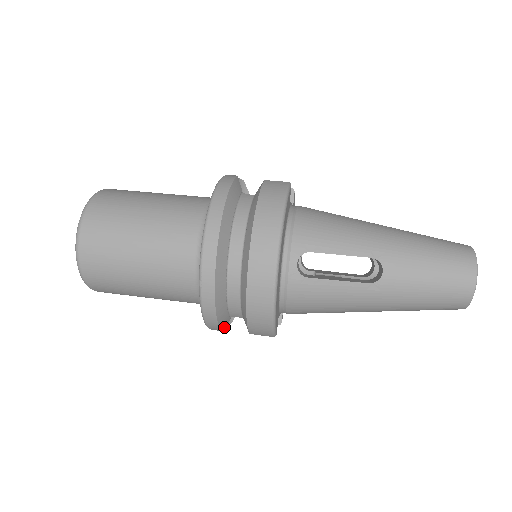
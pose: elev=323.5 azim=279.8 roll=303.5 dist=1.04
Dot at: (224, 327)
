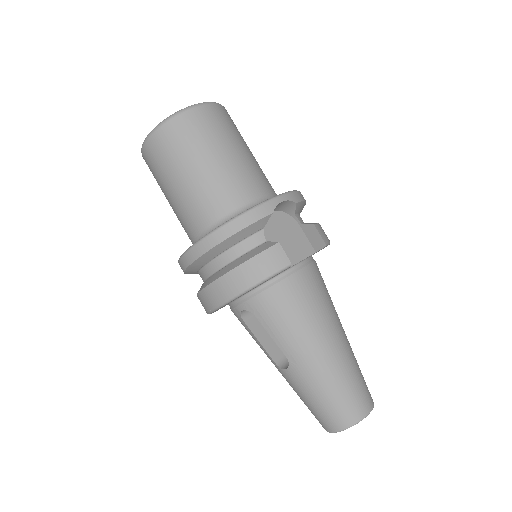
Dot at: occluded
